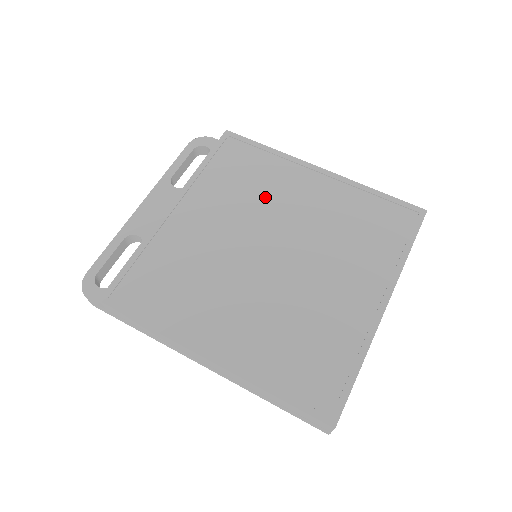
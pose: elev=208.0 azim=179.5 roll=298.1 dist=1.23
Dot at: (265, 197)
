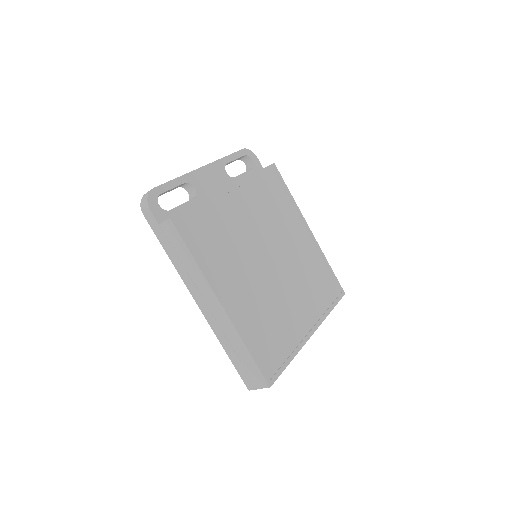
Dot at: (280, 224)
